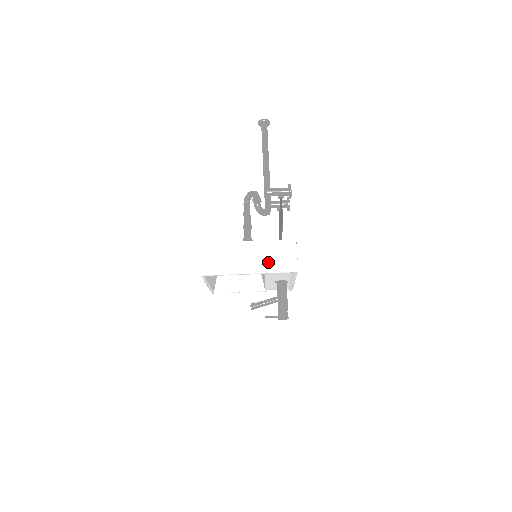
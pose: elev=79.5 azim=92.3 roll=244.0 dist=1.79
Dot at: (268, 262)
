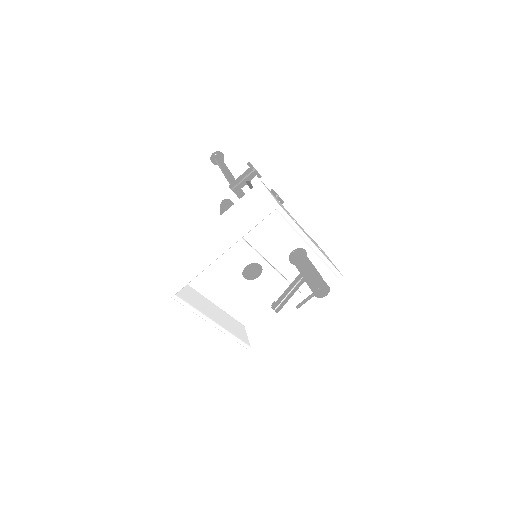
Dot at: (238, 224)
